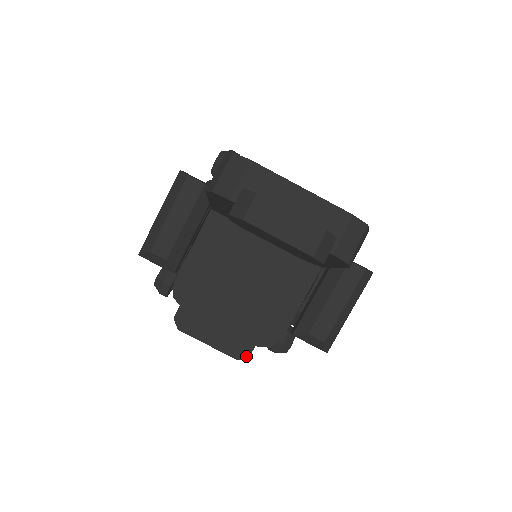
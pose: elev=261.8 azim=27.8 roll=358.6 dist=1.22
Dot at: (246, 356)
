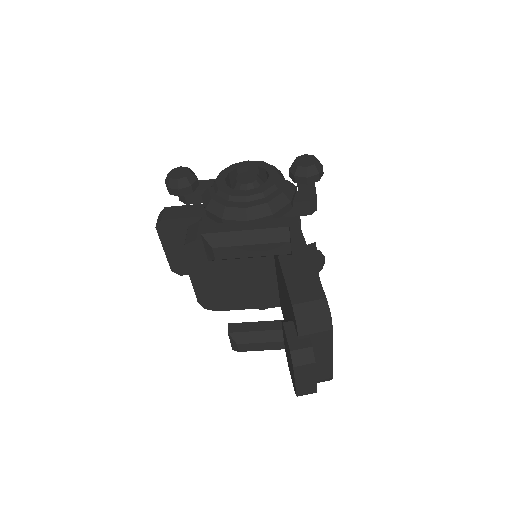
Dot at: (179, 274)
